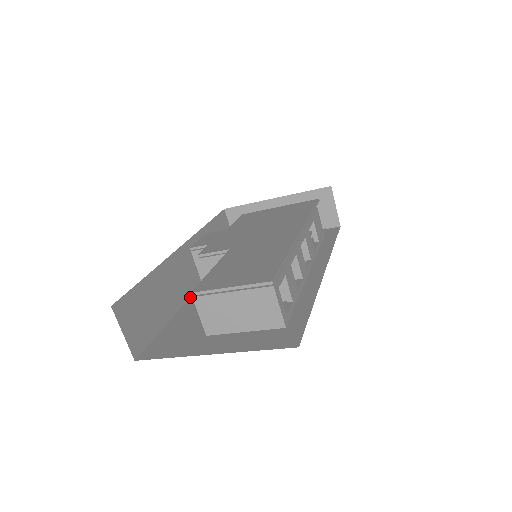
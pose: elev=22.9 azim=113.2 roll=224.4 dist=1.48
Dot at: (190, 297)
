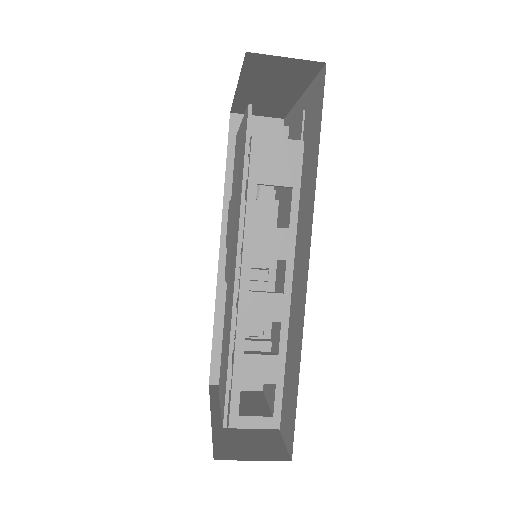
Dot at: occluded
